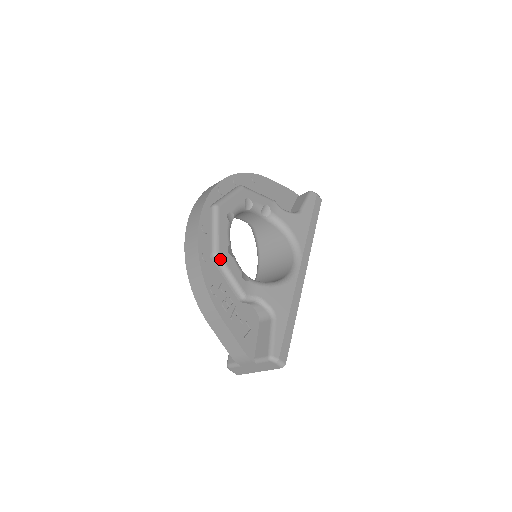
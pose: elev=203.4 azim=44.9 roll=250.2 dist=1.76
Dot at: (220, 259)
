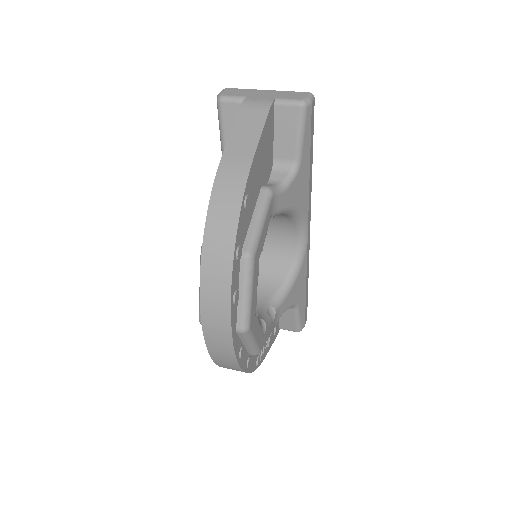
Dot at: occluded
